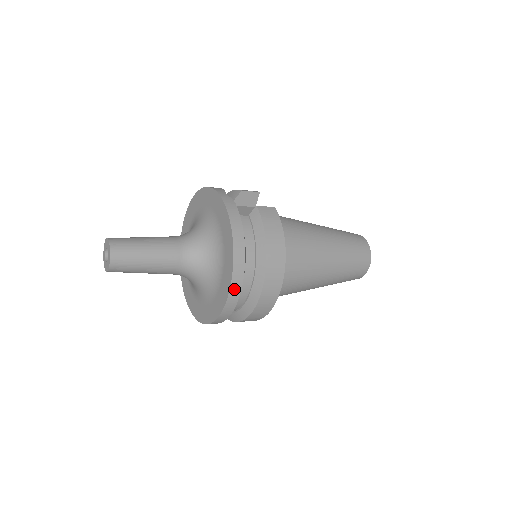
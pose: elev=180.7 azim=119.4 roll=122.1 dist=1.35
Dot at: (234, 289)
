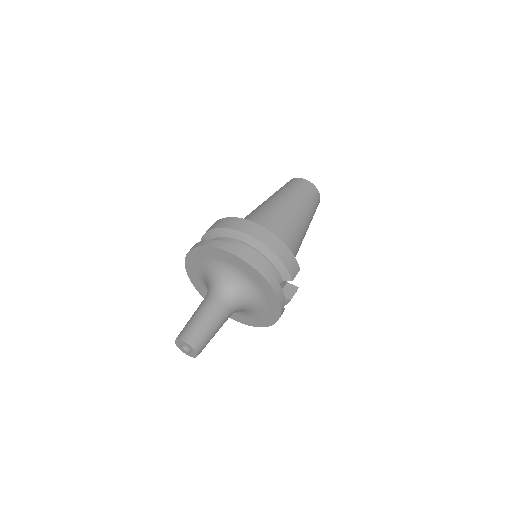
Dot at: occluded
